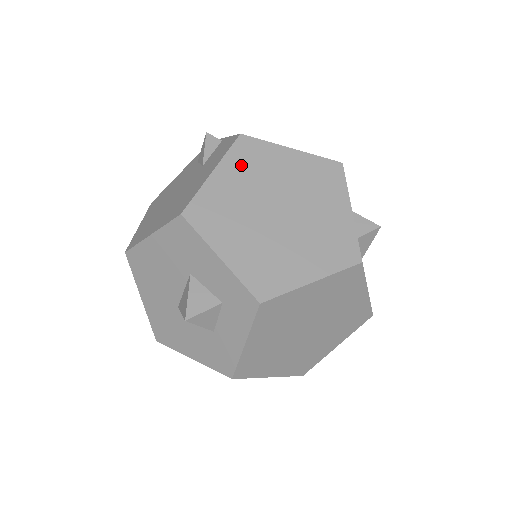
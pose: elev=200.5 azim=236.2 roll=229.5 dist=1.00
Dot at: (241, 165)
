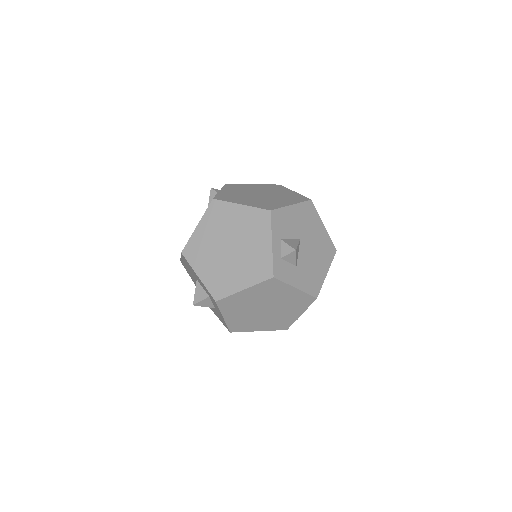
Dot at: (212, 220)
